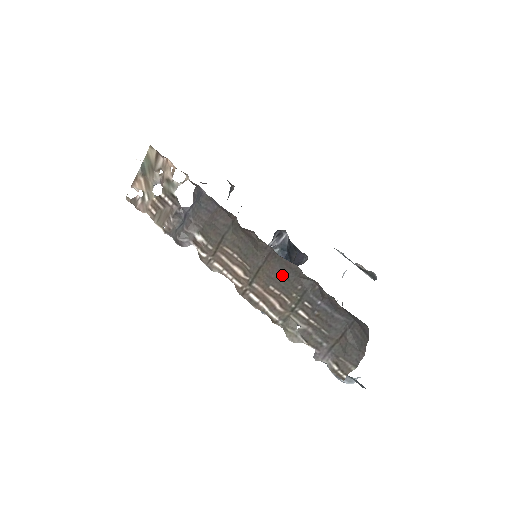
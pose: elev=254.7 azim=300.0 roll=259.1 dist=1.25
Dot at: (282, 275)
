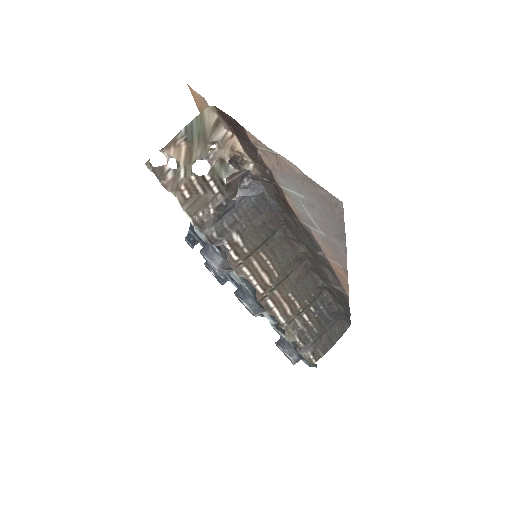
Dot at: (304, 284)
